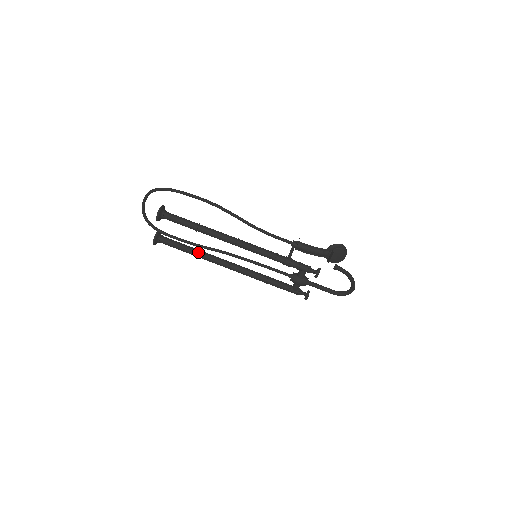
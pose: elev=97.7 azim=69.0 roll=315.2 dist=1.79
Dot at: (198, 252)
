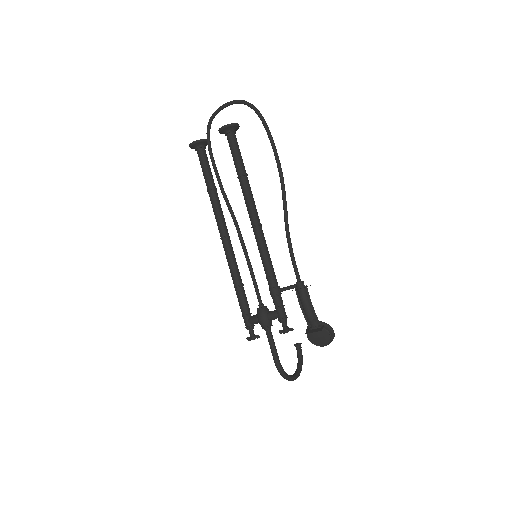
Dot at: (216, 195)
